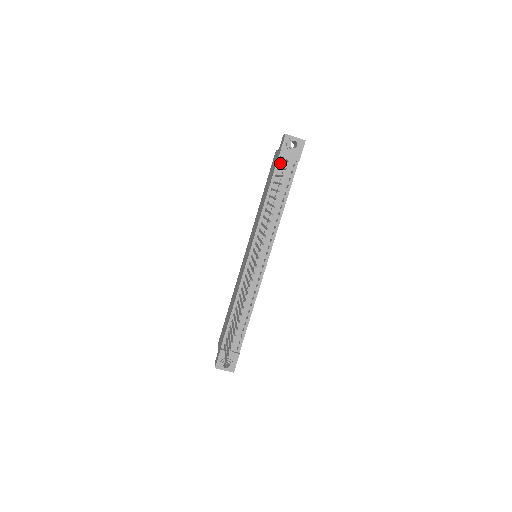
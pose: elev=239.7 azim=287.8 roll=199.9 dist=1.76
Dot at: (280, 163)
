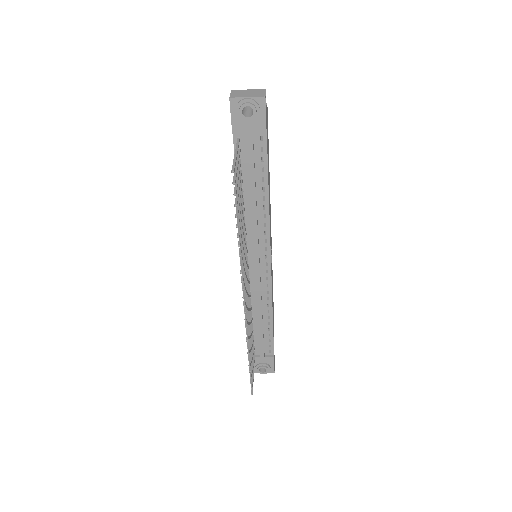
Dot at: (239, 141)
